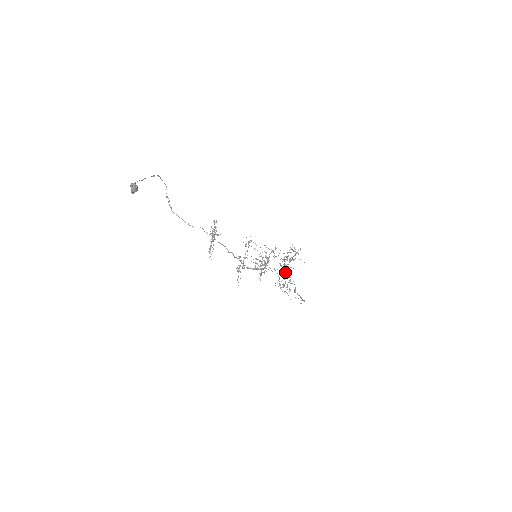
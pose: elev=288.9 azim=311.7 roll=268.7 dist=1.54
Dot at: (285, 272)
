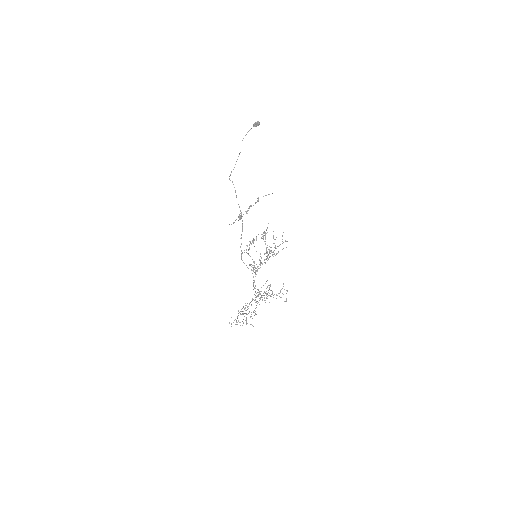
Dot at: occluded
